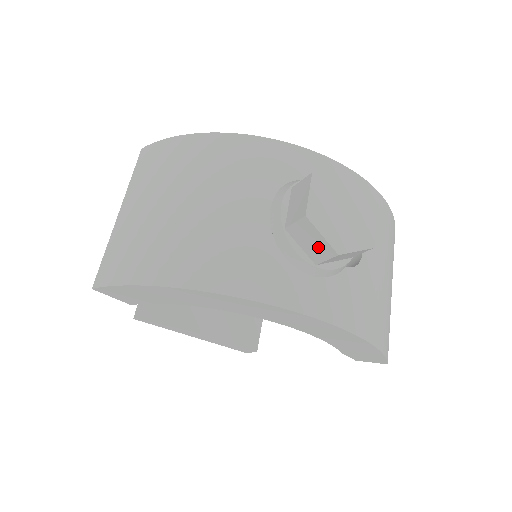
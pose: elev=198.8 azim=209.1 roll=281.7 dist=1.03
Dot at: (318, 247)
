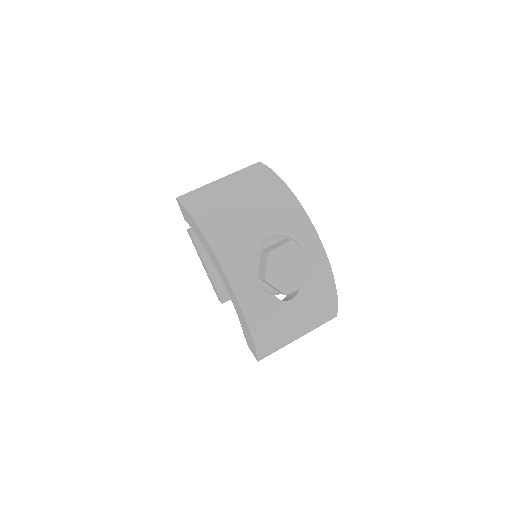
Dot at: (263, 270)
